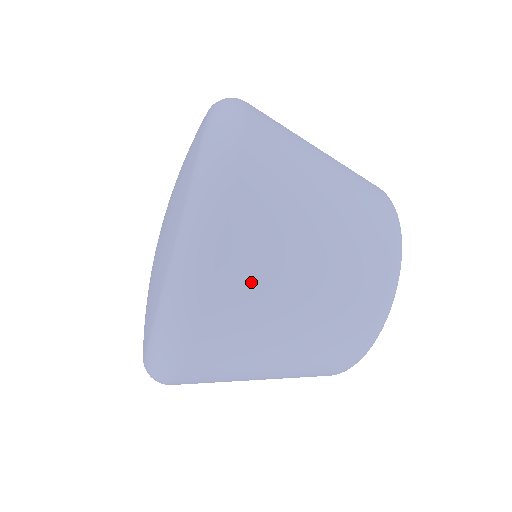
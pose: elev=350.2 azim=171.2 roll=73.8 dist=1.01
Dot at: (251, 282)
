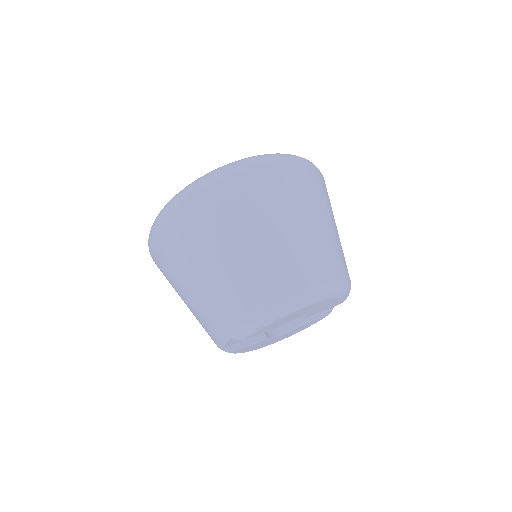
Dot at: (276, 190)
